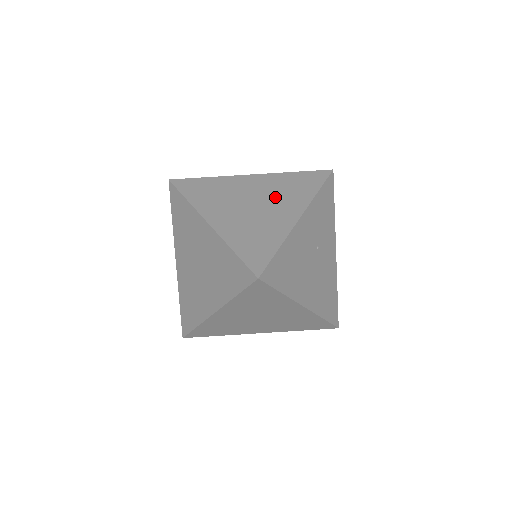
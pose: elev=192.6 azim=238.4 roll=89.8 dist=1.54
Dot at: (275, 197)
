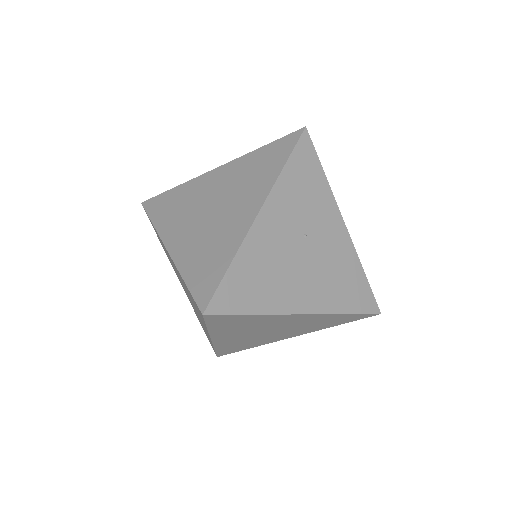
Dot at: (236, 192)
